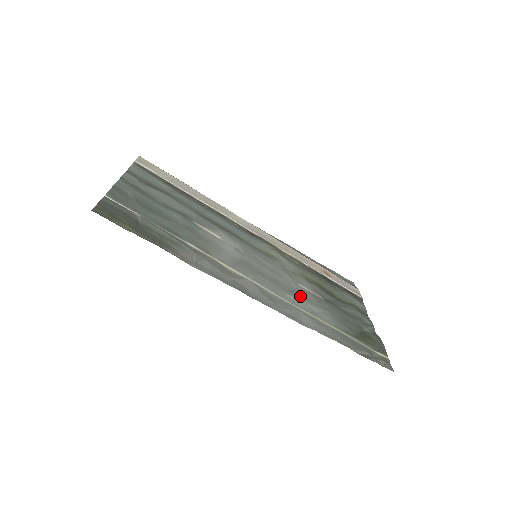
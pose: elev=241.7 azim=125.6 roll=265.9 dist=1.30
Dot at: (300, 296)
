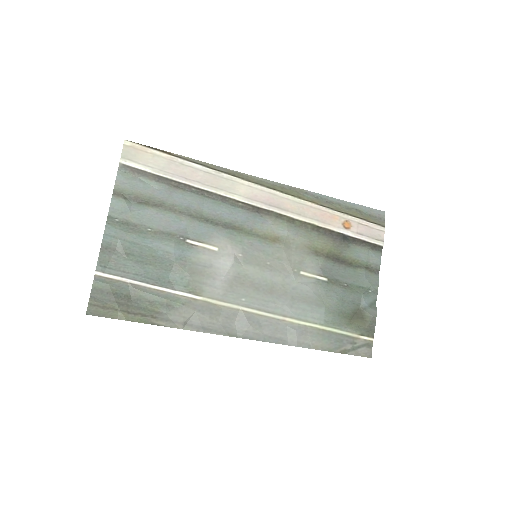
Dot at: (295, 298)
